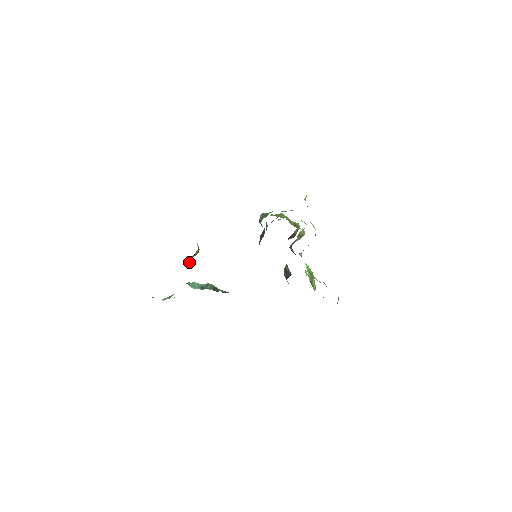
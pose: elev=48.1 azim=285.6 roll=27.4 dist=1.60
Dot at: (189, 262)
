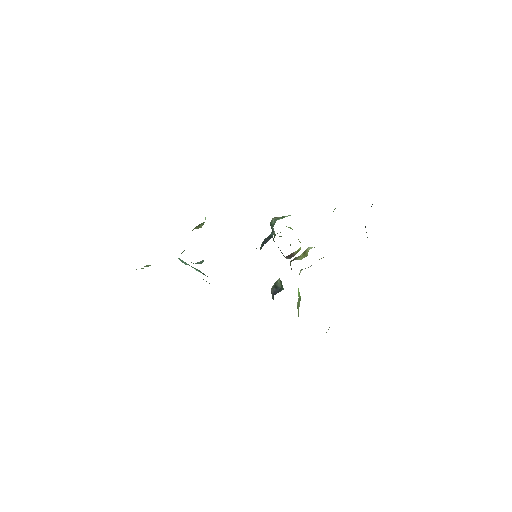
Dot at: occluded
